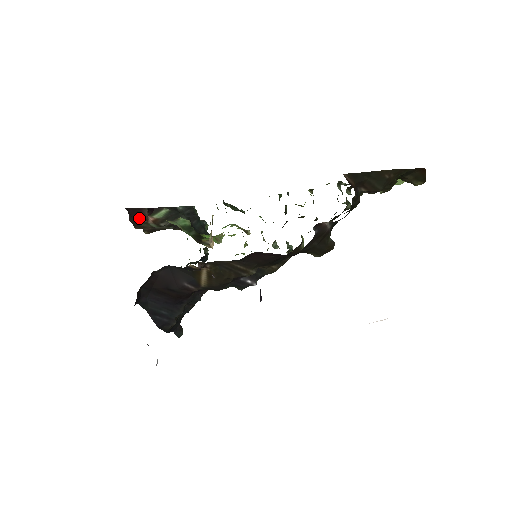
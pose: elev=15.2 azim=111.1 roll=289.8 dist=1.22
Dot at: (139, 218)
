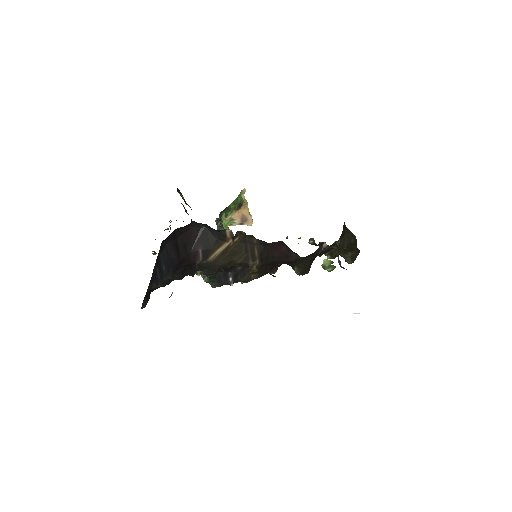
Dot at: occluded
